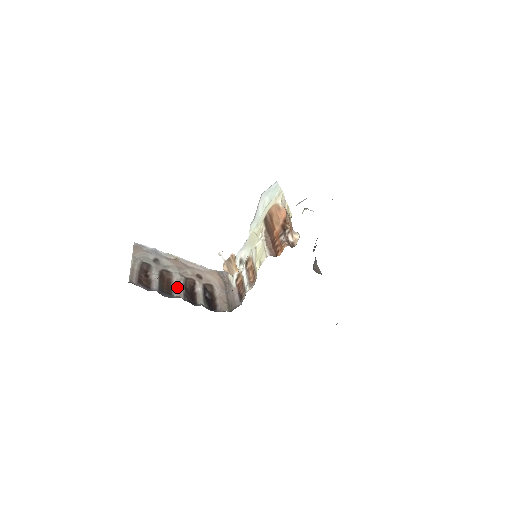
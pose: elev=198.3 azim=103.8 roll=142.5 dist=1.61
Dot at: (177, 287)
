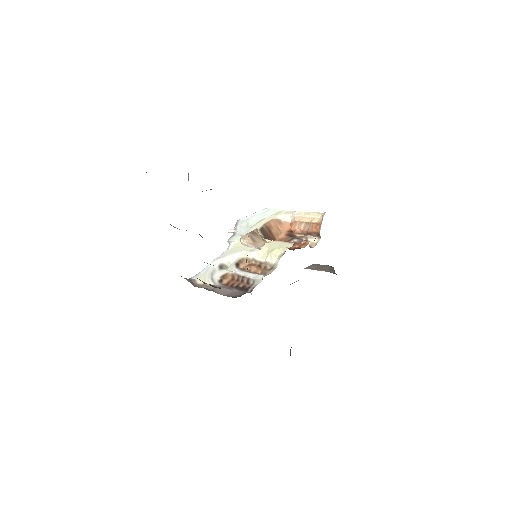
Dot at: occluded
